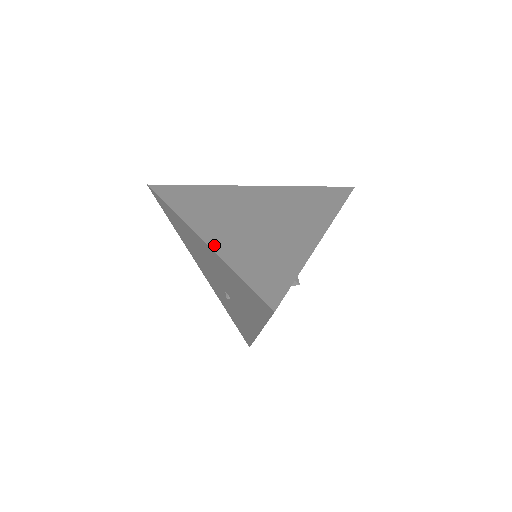
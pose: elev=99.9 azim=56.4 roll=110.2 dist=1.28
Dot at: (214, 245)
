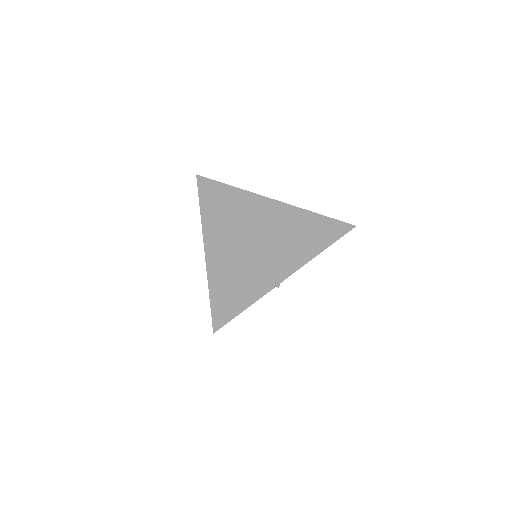
Dot at: (209, 259)
